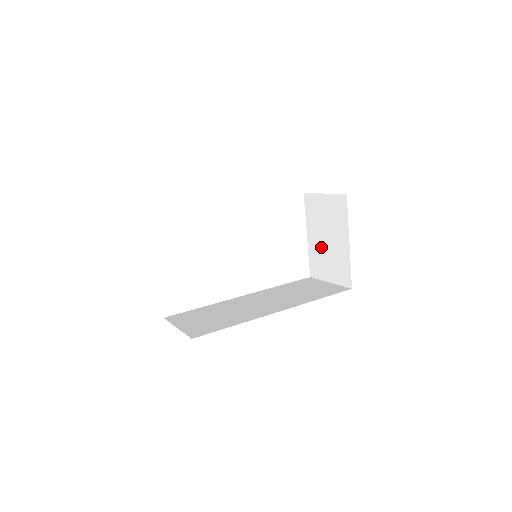
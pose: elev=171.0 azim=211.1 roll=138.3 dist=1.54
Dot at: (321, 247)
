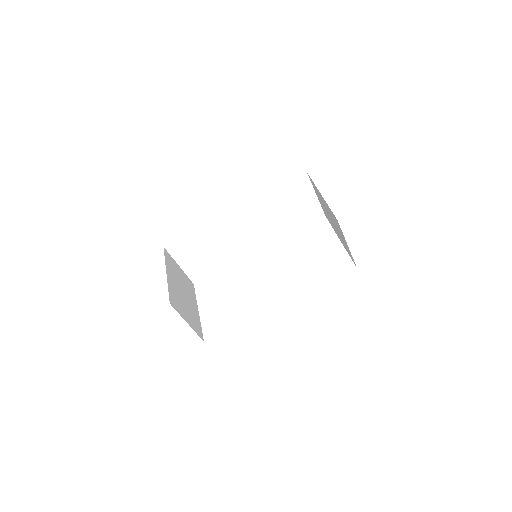
Dot at: (337, 231)
